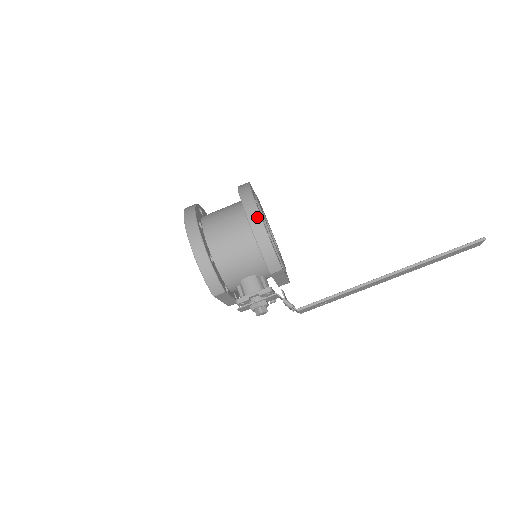
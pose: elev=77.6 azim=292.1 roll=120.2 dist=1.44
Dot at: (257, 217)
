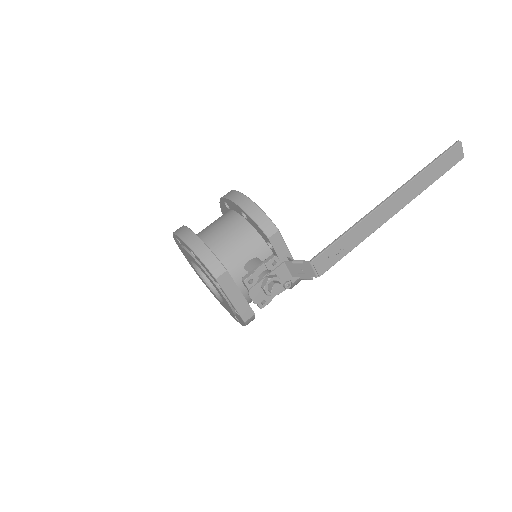
Dot at: (238, 194)
